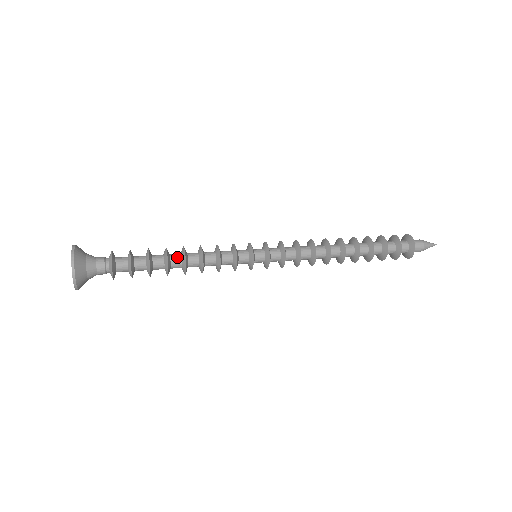
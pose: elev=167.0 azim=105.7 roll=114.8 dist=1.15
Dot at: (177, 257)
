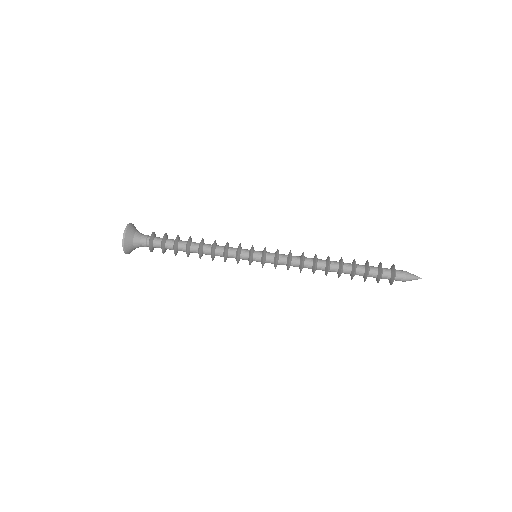
Dot at: (195, 252)
